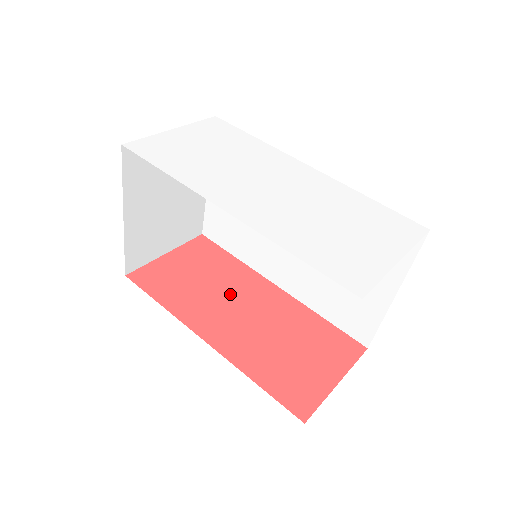
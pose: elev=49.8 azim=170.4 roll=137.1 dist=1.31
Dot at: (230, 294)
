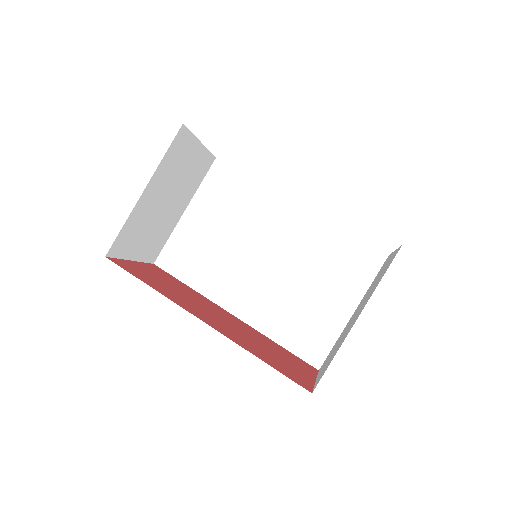
Dot at: (202, 304)
